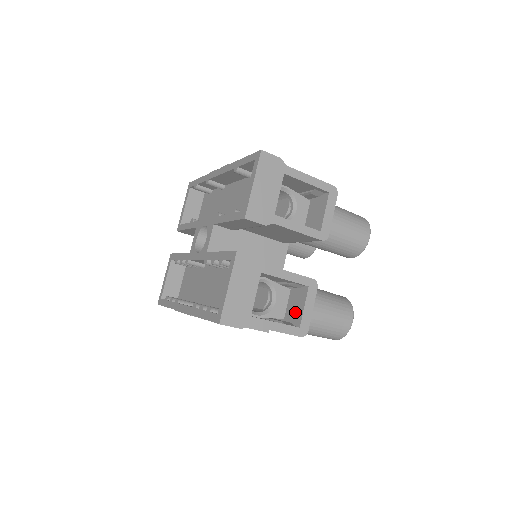
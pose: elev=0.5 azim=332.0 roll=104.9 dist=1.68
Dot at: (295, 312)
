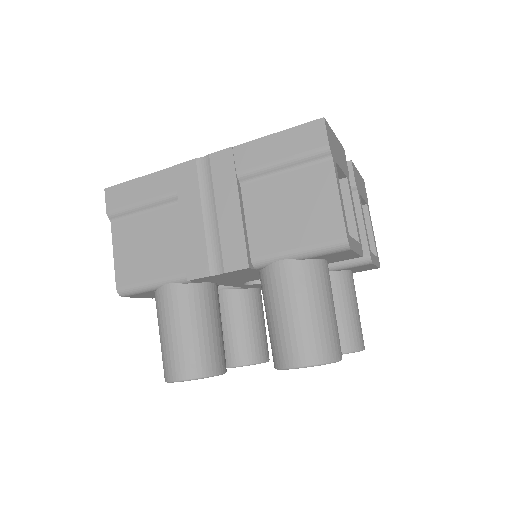
Dot at: occluded
